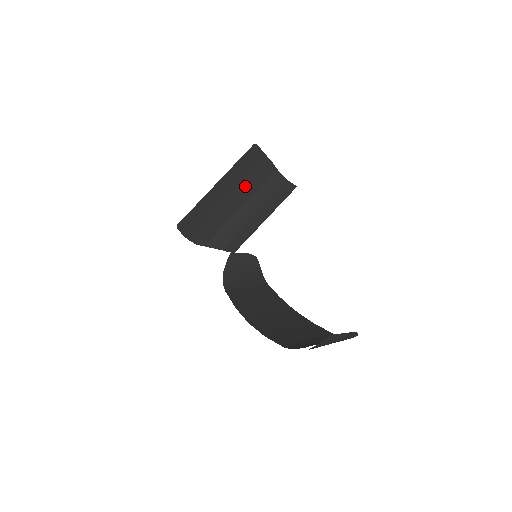
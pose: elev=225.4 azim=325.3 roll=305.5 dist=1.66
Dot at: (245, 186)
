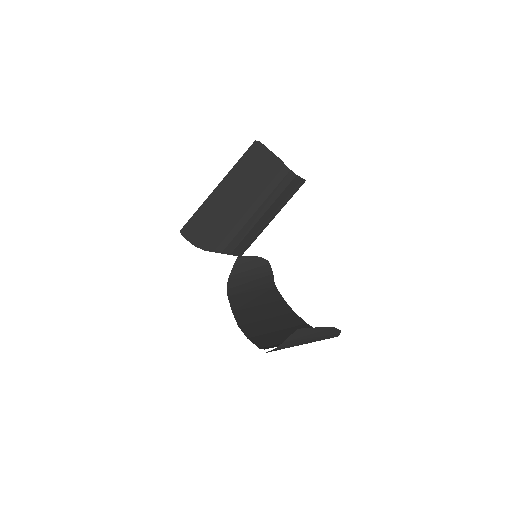
Dot at: (251, 186)
